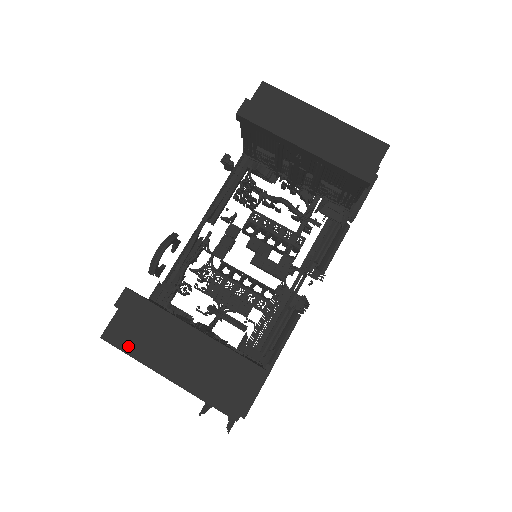
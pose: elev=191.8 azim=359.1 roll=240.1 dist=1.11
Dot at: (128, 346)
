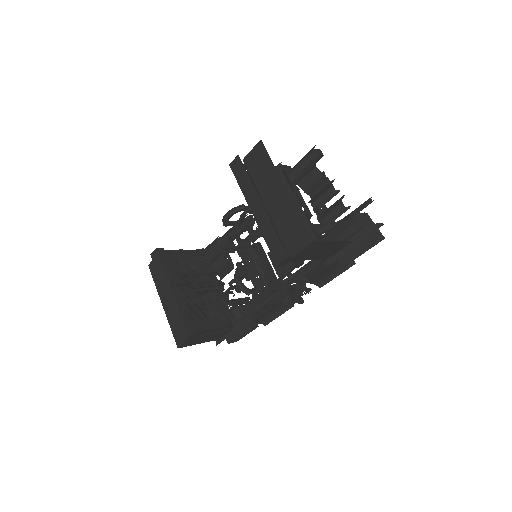
Dot at: (155, 277)
